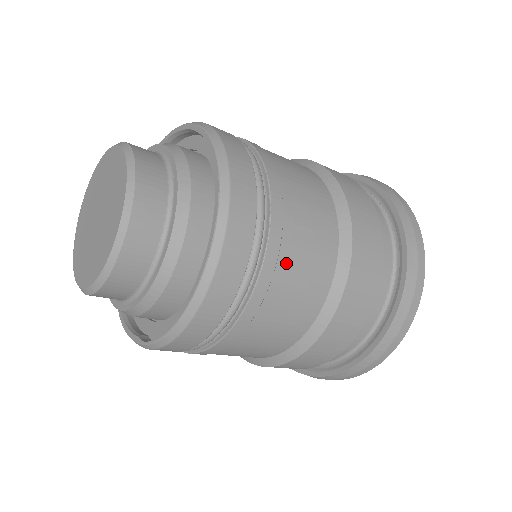
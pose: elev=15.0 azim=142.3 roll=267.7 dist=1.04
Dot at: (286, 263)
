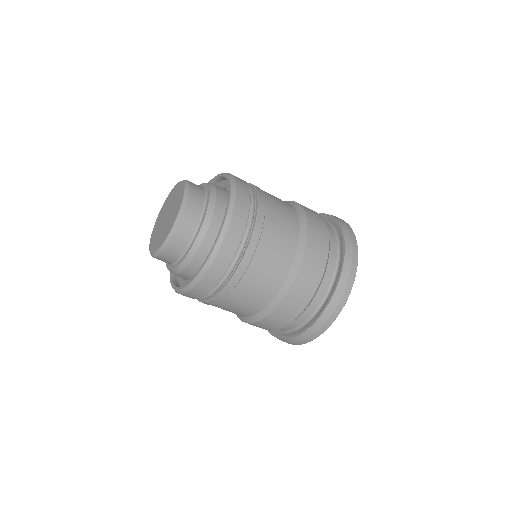
Dot at: (269, 226)
